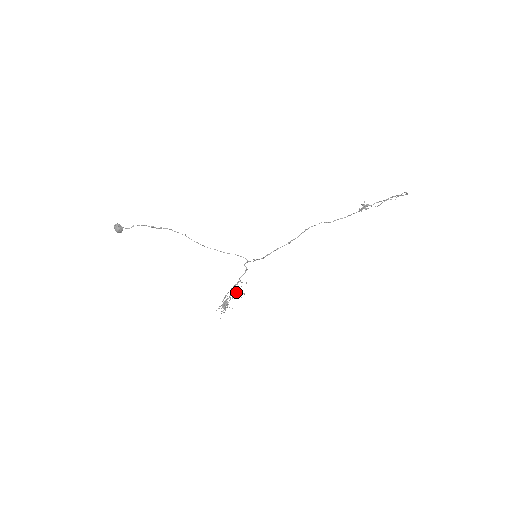
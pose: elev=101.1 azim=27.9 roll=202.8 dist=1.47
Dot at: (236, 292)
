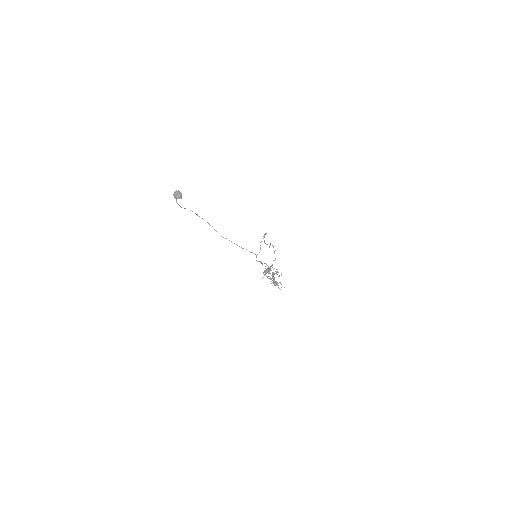
Dot at: occluded
